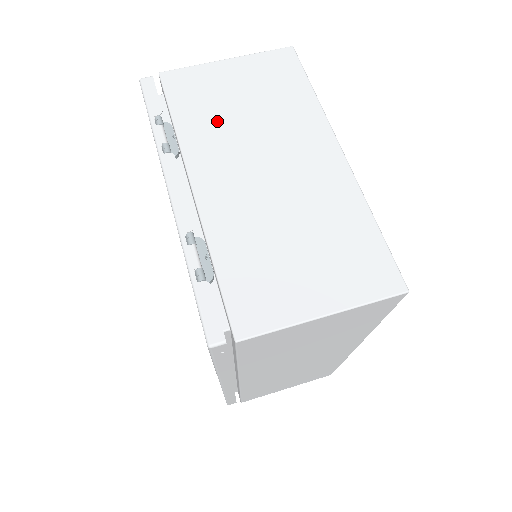
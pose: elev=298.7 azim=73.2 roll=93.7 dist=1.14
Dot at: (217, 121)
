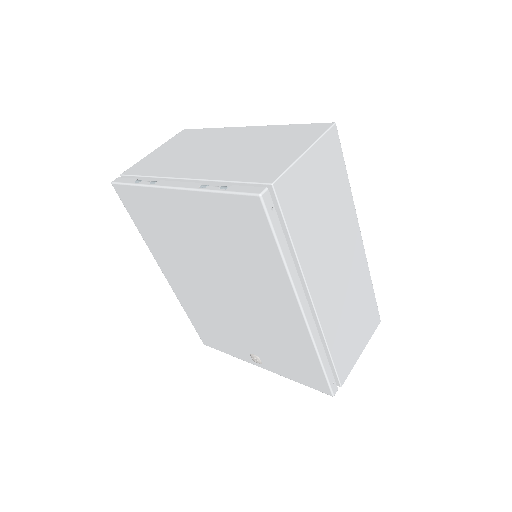
Dot at: (172, 161)
